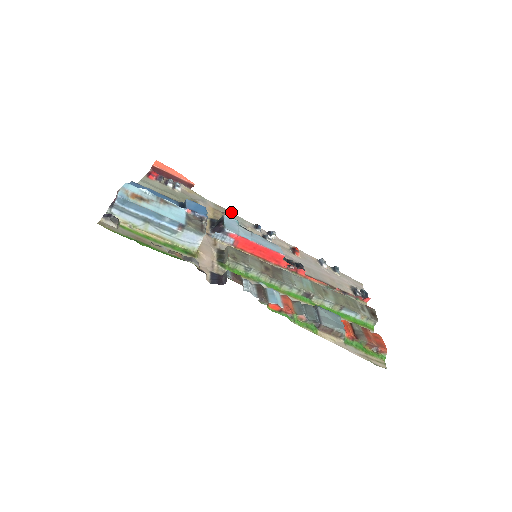
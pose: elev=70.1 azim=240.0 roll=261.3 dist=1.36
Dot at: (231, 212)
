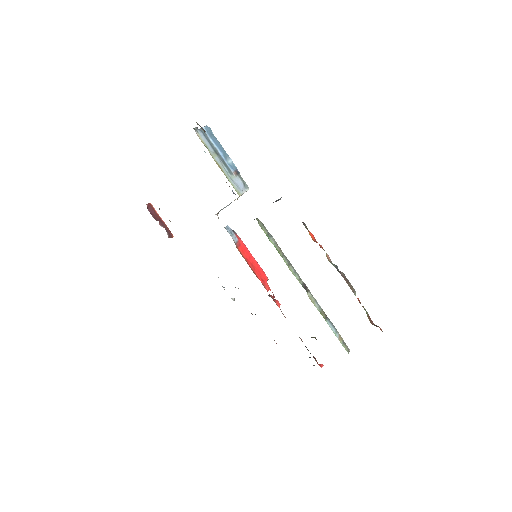
Dot at: occluded
